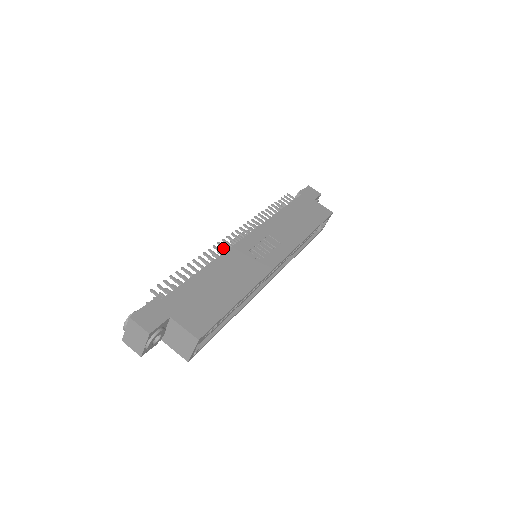
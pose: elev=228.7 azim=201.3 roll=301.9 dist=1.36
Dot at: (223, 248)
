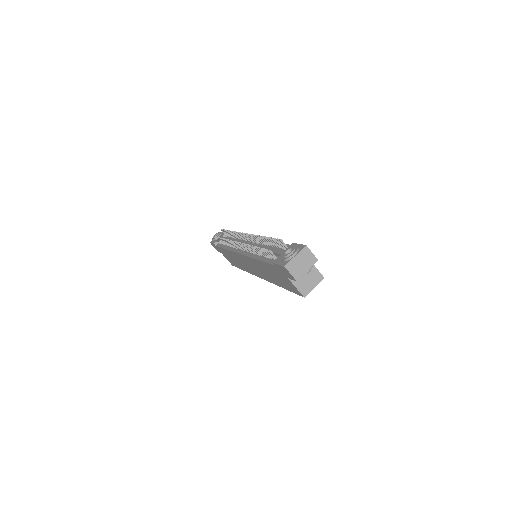
Dot at: (255, 239)
